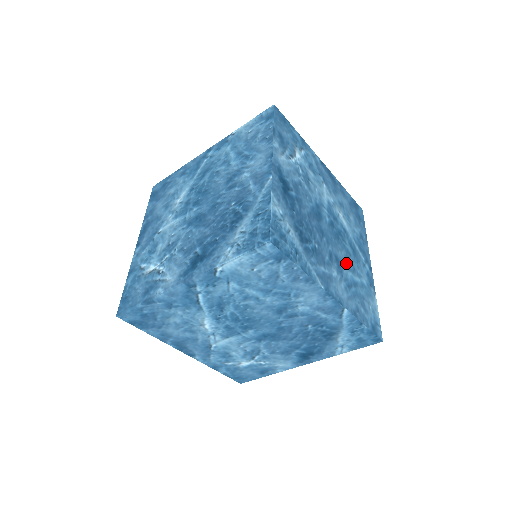
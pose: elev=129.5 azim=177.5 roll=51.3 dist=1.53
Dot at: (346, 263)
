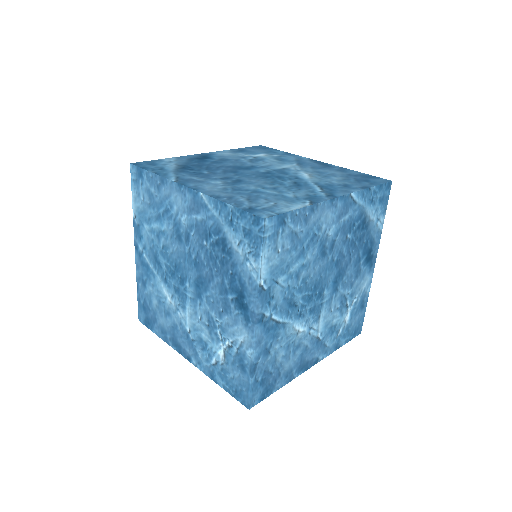
Dot at: (261, 185)
